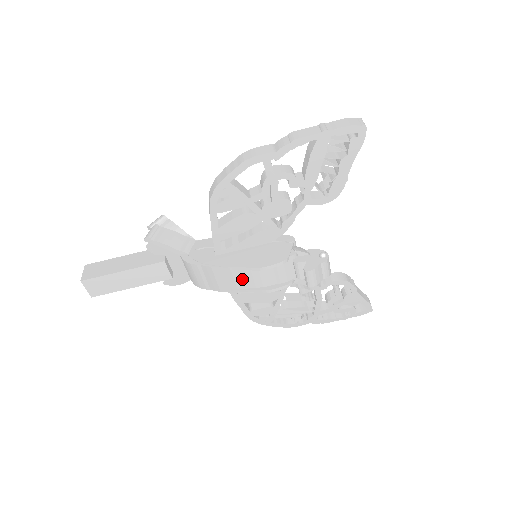
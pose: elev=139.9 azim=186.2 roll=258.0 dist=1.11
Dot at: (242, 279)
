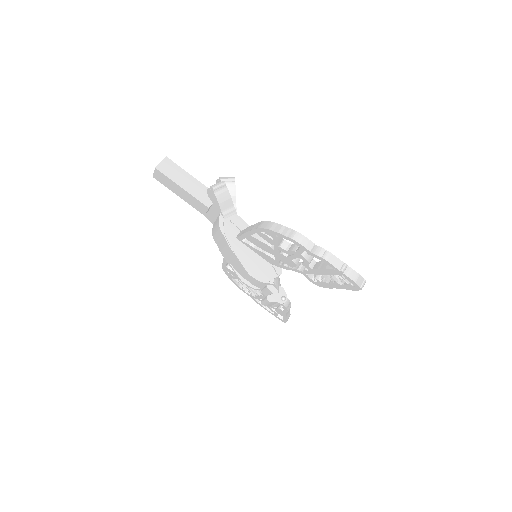
Dot at: (236, 264)
